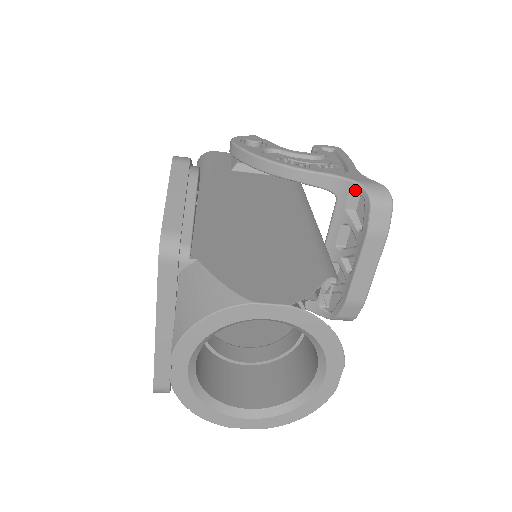
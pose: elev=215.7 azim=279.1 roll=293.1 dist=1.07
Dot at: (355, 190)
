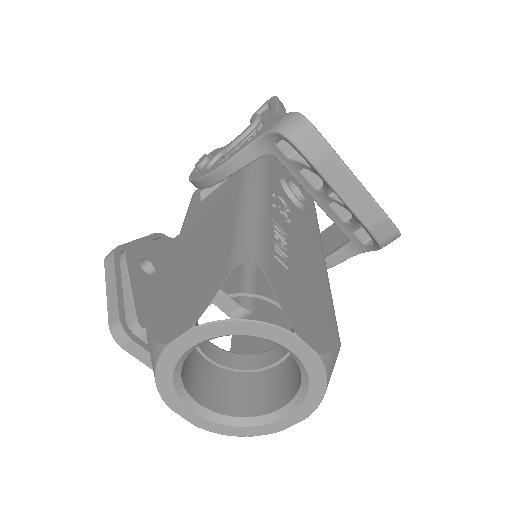
Dot at: (274, 139)
